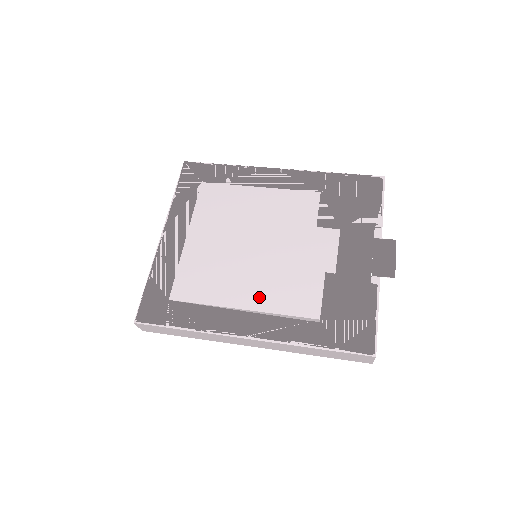
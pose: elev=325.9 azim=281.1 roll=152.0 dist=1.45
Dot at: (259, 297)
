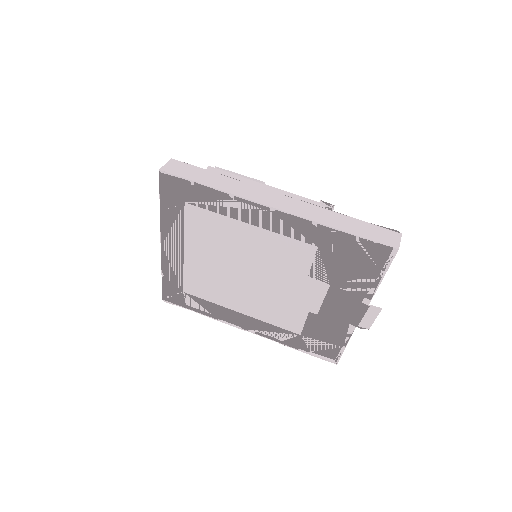
Dot at: occluded
